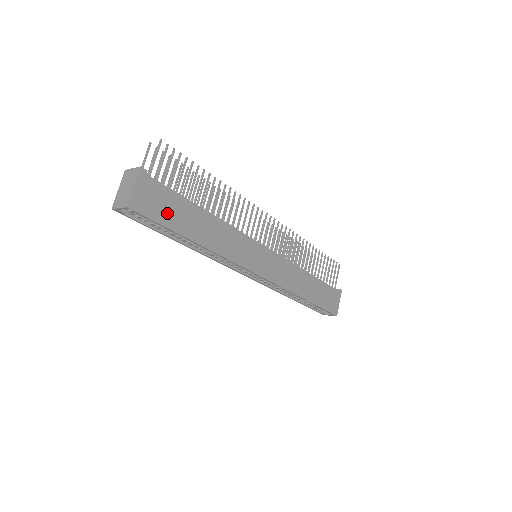
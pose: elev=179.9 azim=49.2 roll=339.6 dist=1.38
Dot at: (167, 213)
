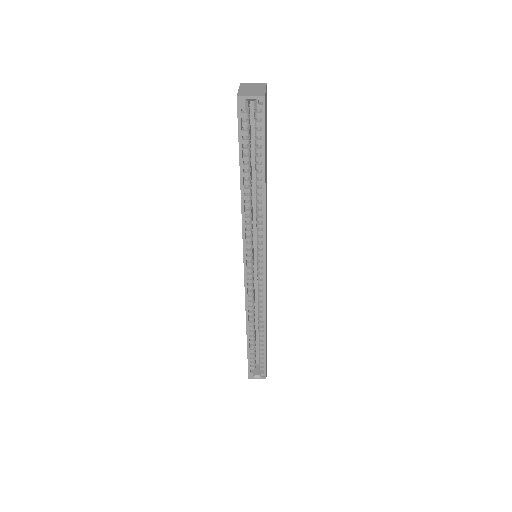
Dot at: occluded
